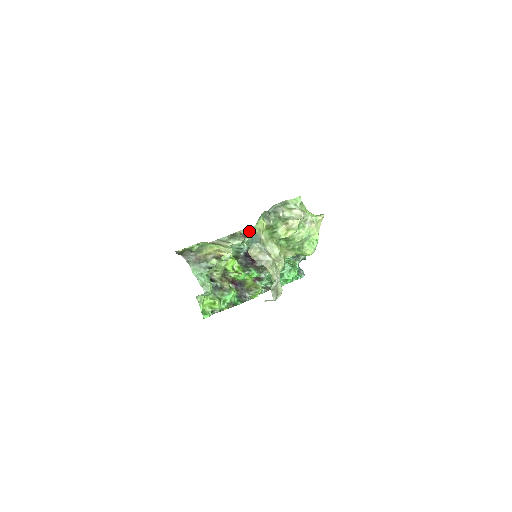
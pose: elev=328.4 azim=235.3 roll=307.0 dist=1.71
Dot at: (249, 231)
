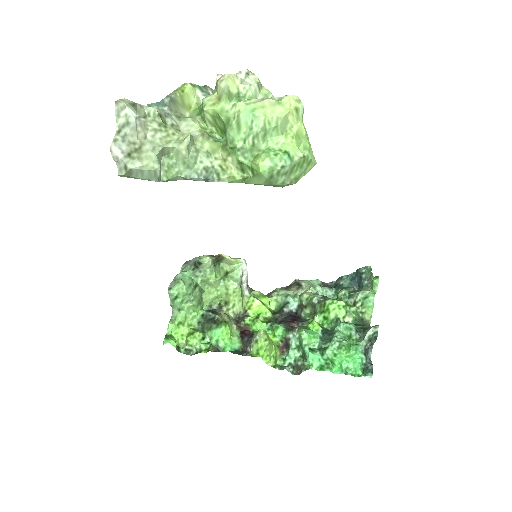
Dot at: (307, 281)
